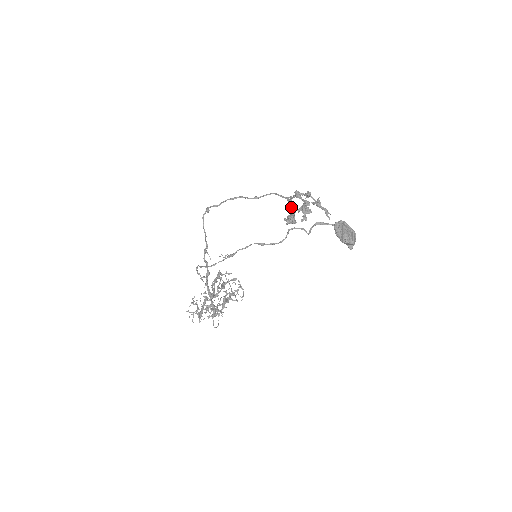
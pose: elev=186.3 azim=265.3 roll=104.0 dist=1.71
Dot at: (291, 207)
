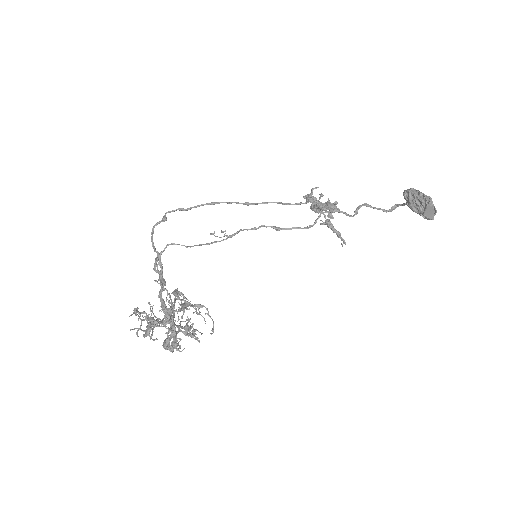
Dot at: (313, 200)
